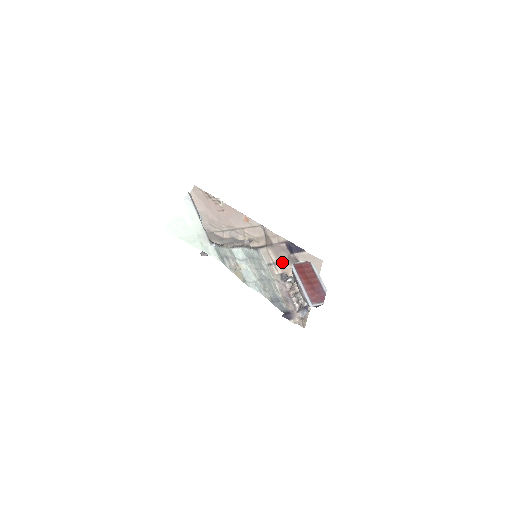
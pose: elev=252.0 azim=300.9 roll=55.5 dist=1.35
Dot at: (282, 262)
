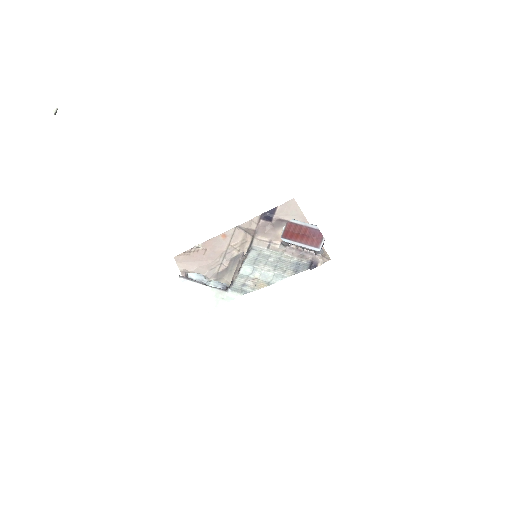
Dot at: (273, 235)
